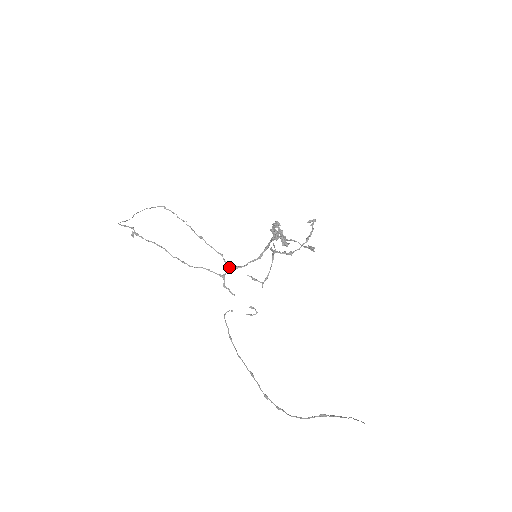
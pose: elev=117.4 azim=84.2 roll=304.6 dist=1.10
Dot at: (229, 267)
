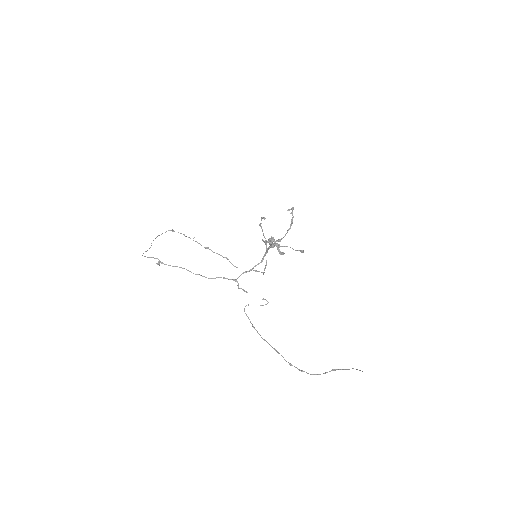
Dot at: occluded
